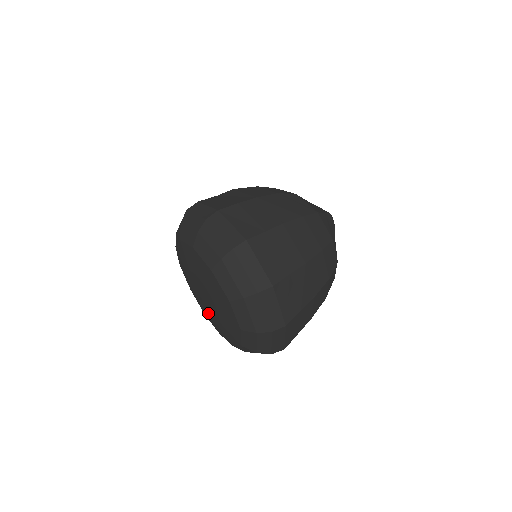
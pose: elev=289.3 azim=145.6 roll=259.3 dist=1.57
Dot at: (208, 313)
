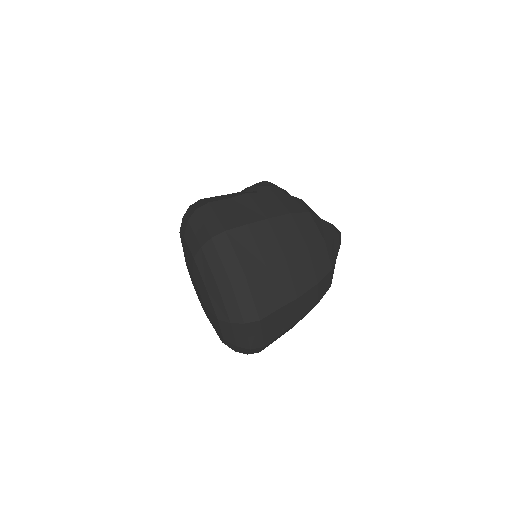
Dot at: (199, 300)
